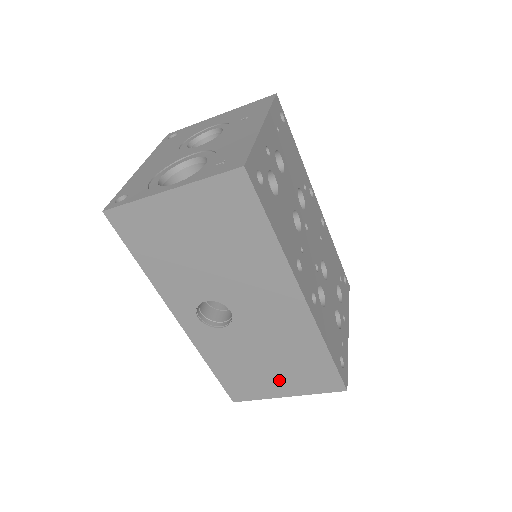
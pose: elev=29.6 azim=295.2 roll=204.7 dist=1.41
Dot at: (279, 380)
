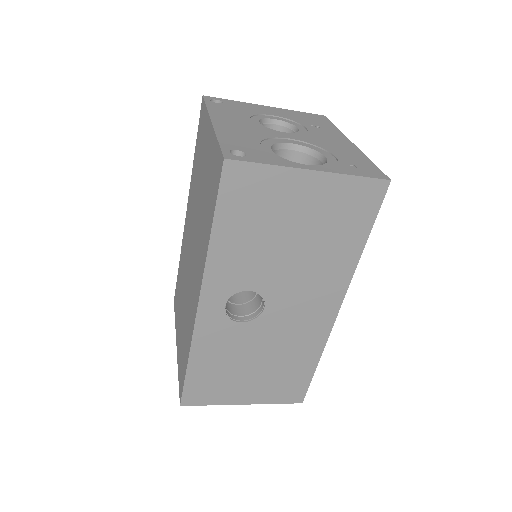
Dot at: (250, 386)
